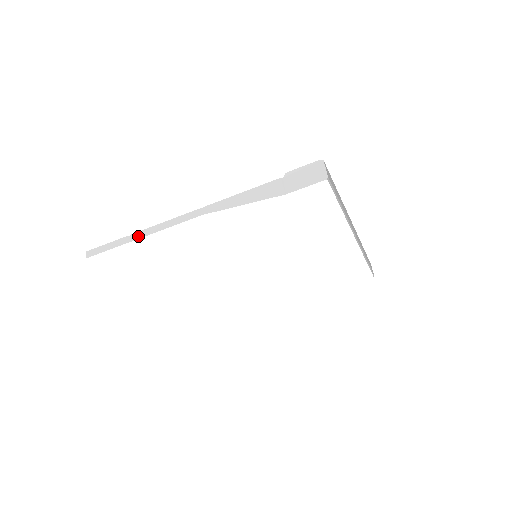
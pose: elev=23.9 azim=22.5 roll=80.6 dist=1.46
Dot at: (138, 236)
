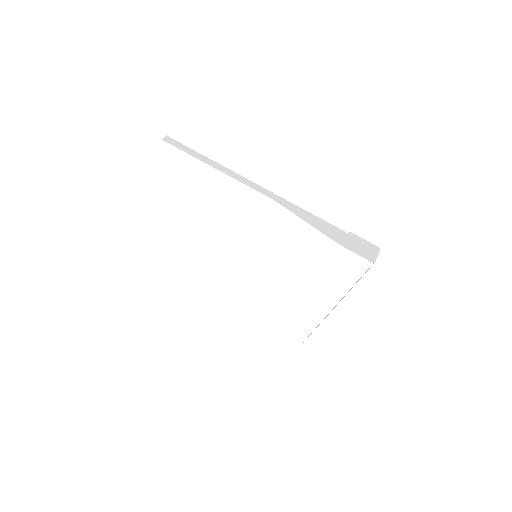
Dot at: (215, 166)
